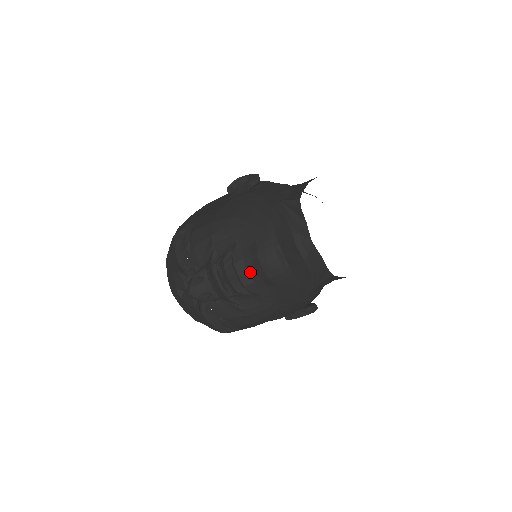
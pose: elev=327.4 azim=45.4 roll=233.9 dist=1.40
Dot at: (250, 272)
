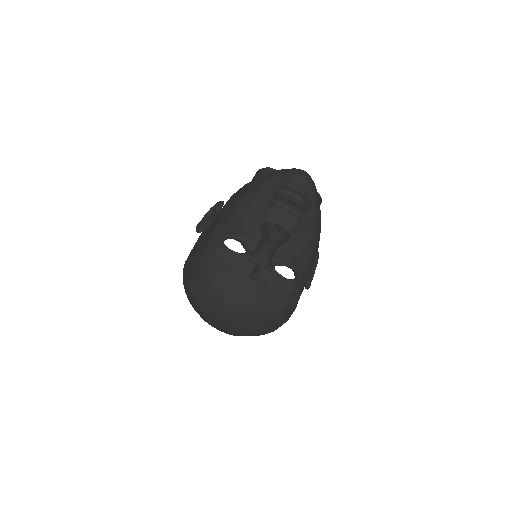
Dot at: (298, 189)
